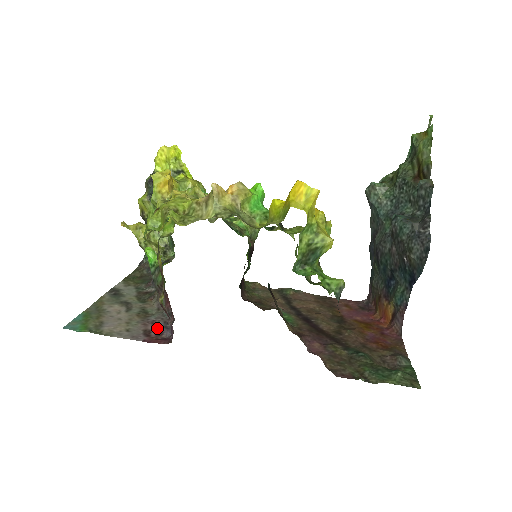
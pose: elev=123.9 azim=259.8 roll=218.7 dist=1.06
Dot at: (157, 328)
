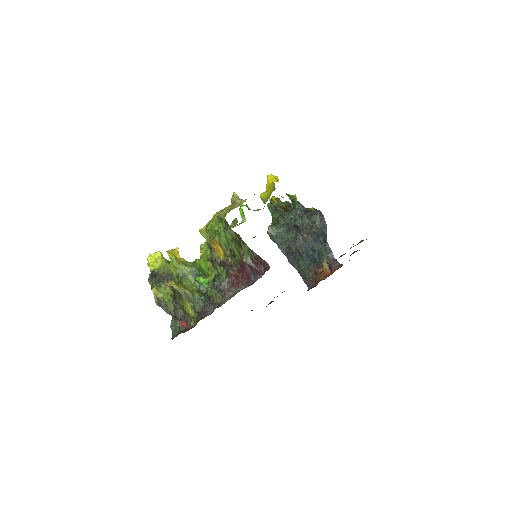
Dot at: occluded
